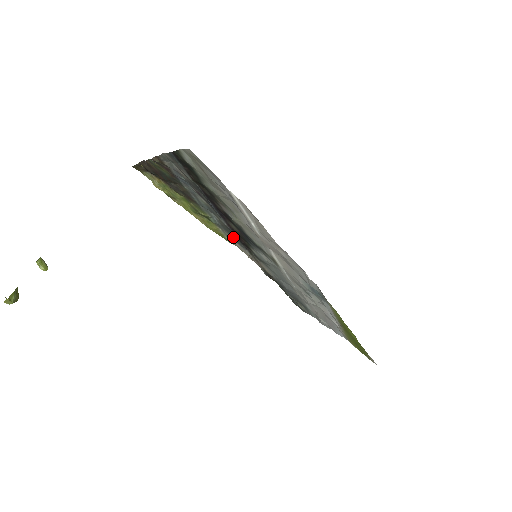
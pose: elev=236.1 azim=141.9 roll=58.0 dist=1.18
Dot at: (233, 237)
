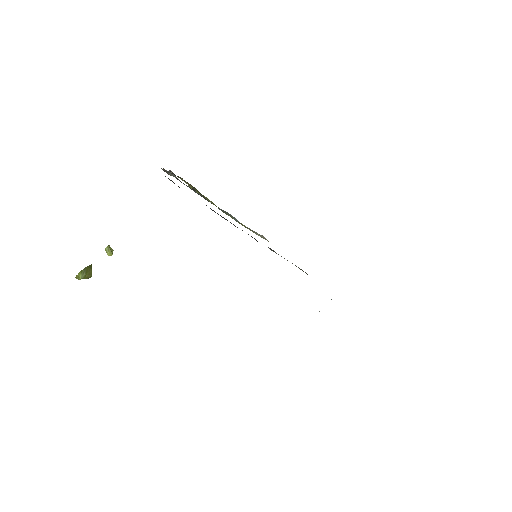
Dot at: occluded
